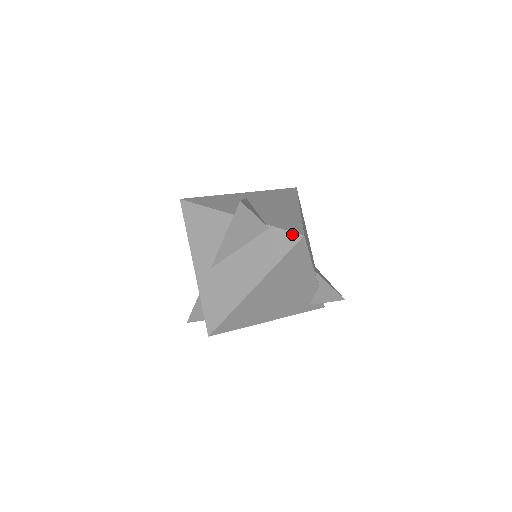
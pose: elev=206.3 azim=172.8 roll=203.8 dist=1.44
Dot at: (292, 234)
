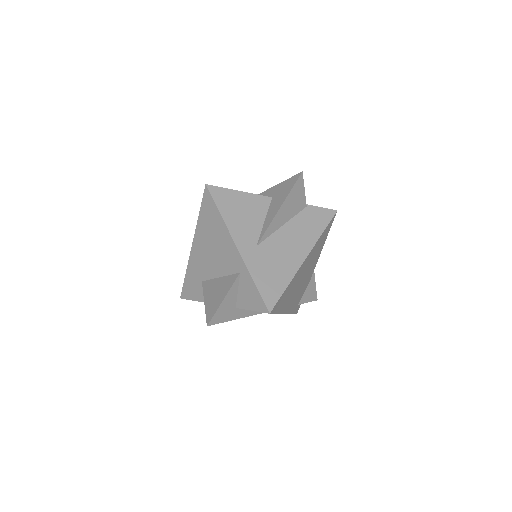
Dot at: (327, 210)
